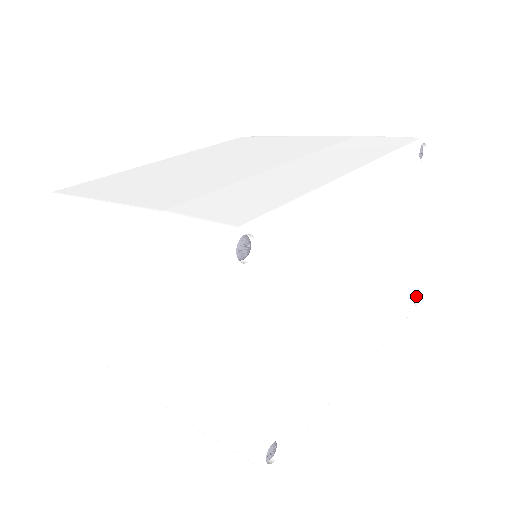
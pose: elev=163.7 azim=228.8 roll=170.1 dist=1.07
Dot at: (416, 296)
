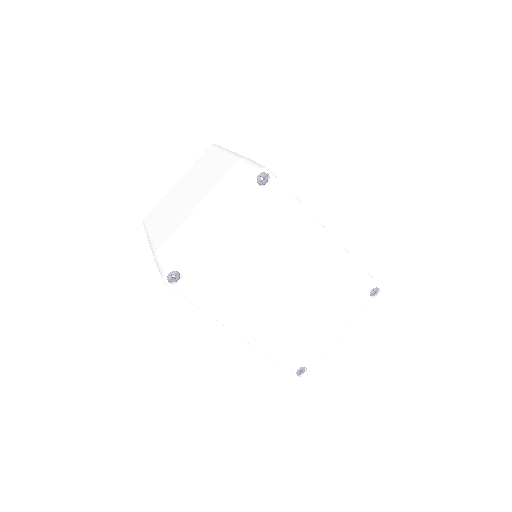
Dot at: (302, 372)
